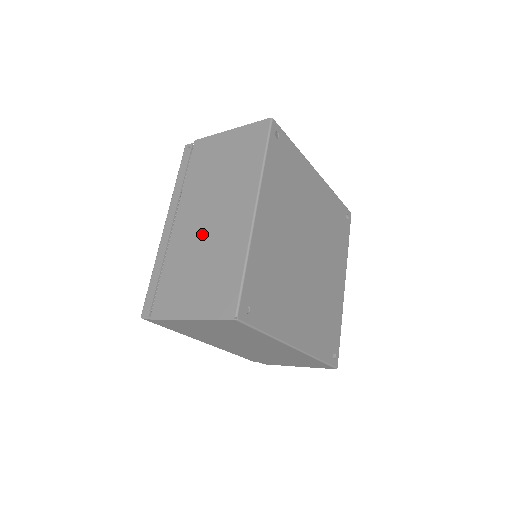
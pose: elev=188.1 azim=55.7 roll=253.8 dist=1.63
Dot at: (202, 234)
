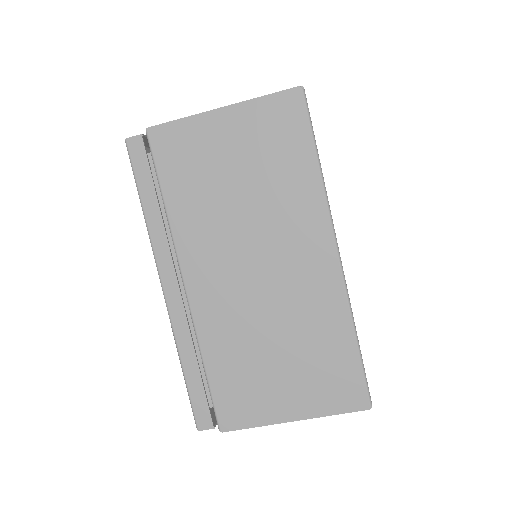
Dot at: occluded
